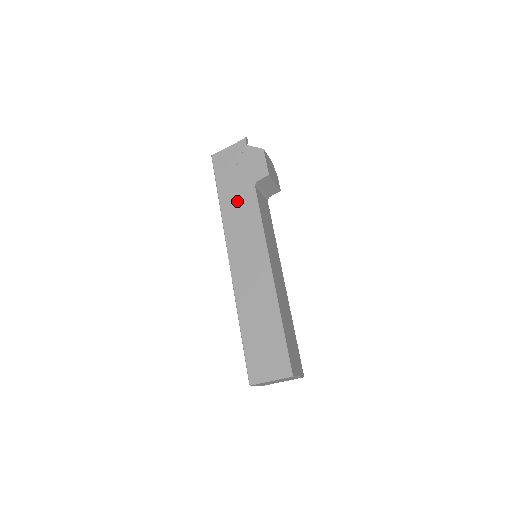
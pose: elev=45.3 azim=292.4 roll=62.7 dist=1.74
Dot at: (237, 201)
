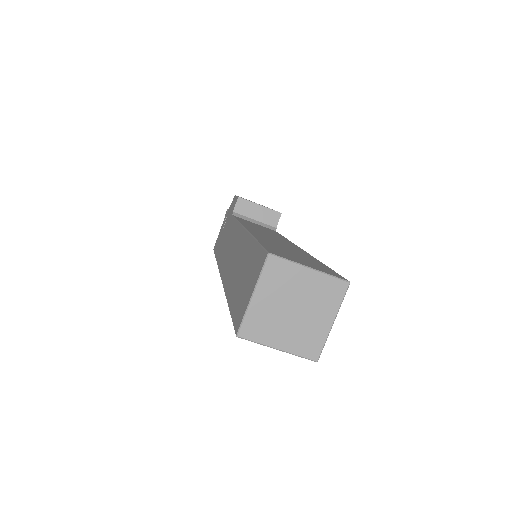
Dot at: (224, 240)
